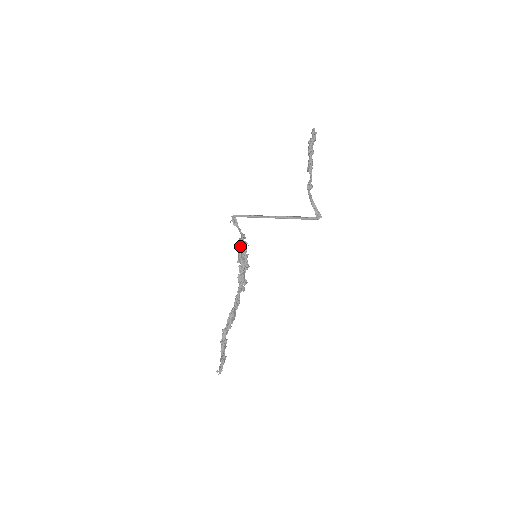
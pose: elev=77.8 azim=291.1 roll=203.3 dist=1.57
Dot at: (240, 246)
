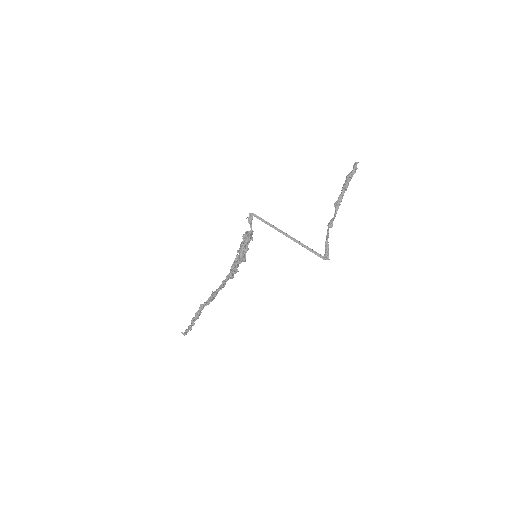
Dot at: (245, 240)
